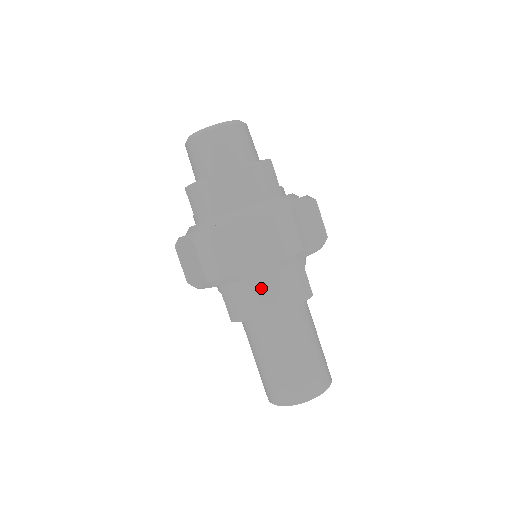
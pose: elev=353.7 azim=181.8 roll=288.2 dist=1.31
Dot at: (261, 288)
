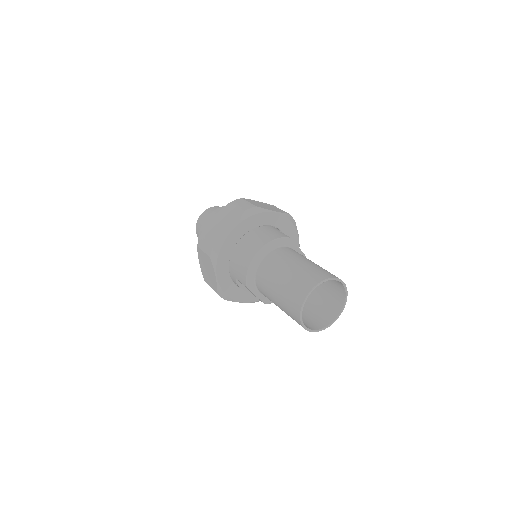
Dot at: (246, 244)
